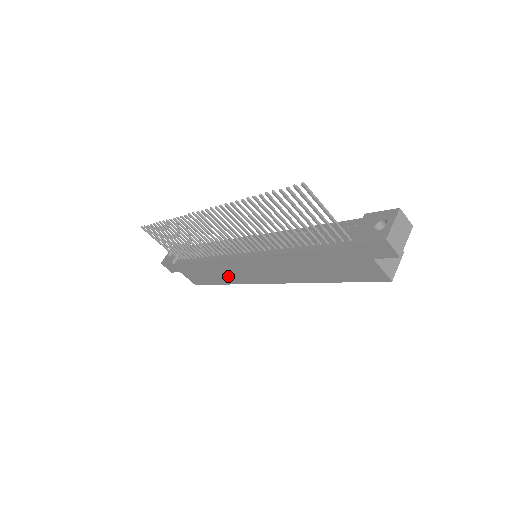
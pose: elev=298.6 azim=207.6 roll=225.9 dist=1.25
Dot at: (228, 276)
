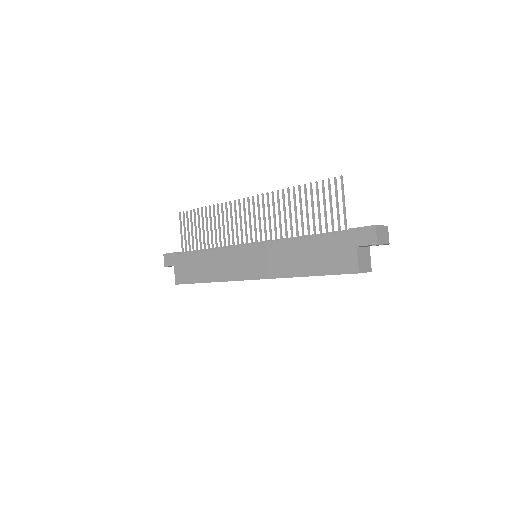
Dot at: (219, 270)
